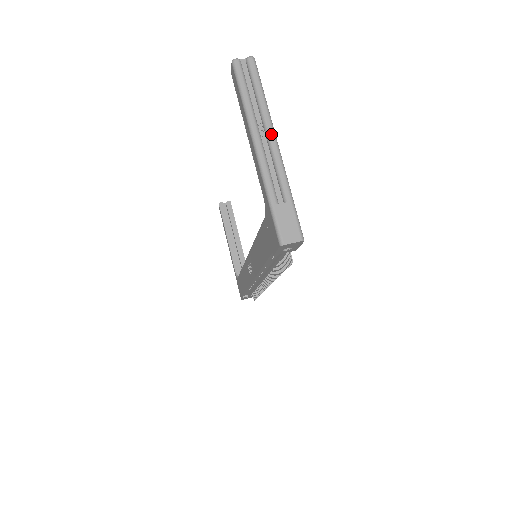
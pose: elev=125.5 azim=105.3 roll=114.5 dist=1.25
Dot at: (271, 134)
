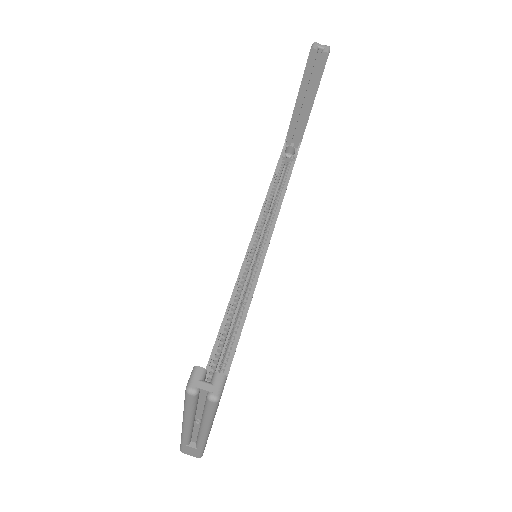
Dot at: (203, 432)
